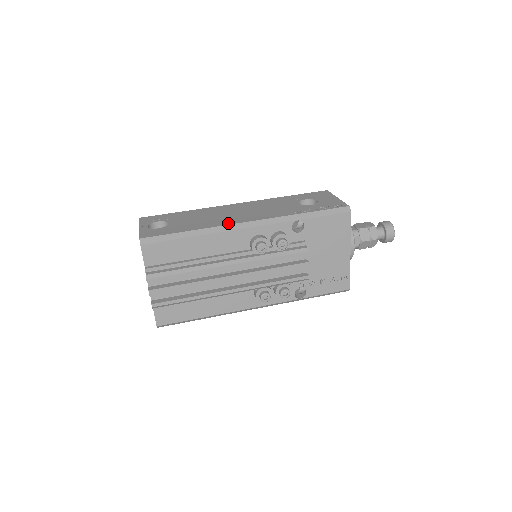
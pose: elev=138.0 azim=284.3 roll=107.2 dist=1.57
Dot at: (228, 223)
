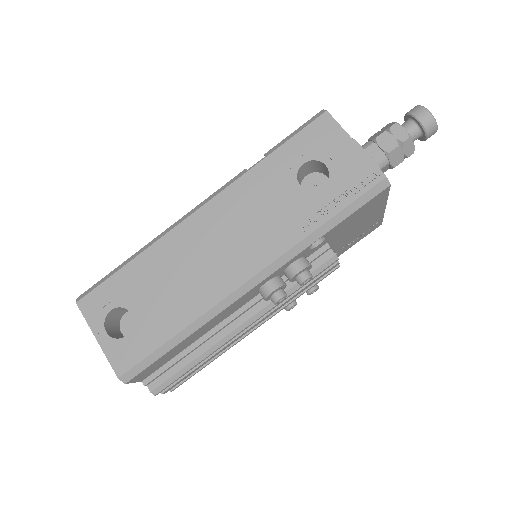
Dot at: (221, 294)
